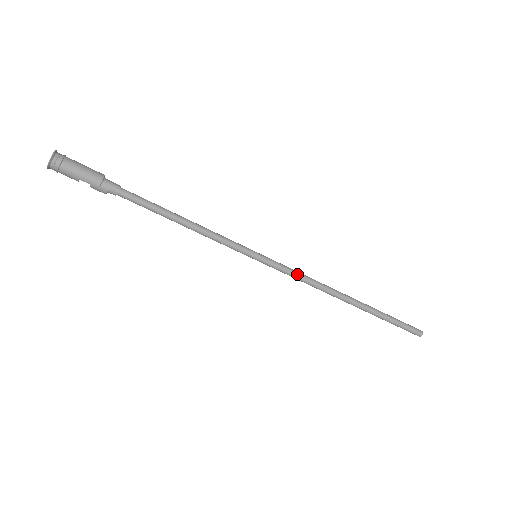
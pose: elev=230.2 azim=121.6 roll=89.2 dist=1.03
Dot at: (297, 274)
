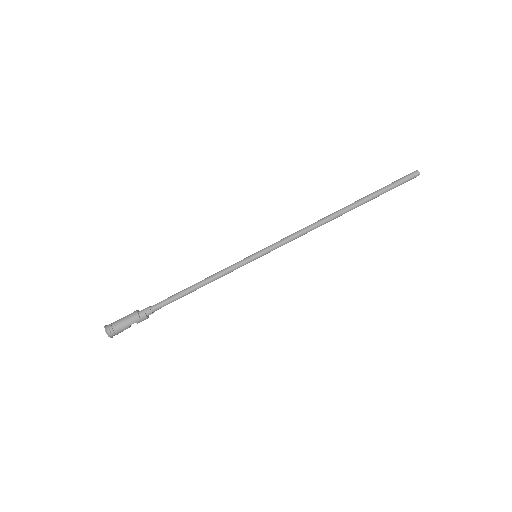
Dot at: (290, 237)
